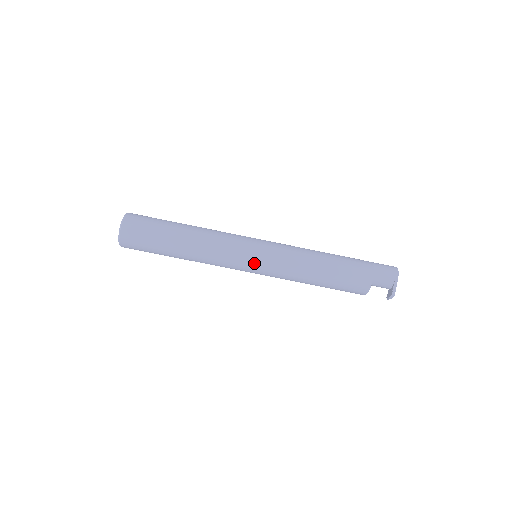
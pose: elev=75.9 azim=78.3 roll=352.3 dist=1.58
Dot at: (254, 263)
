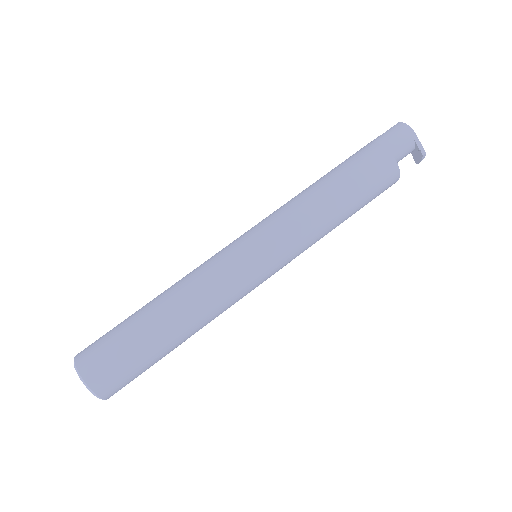
Dot at: (266, 267)
